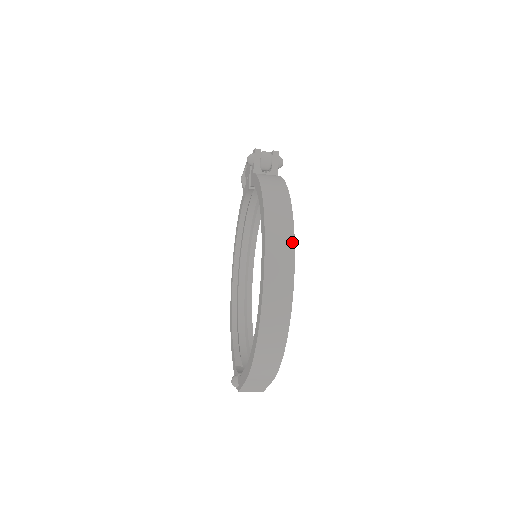
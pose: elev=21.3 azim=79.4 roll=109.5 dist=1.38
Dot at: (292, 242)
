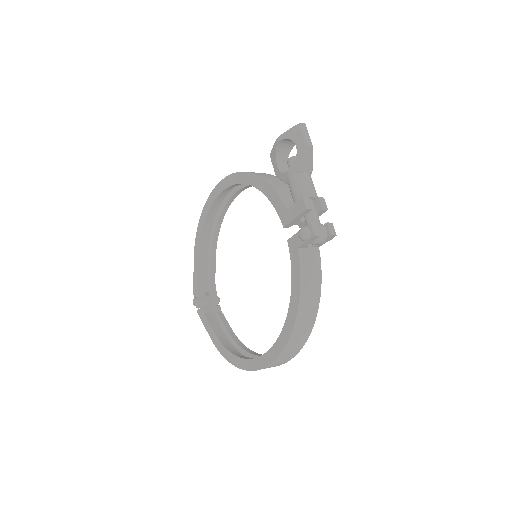
Dot at: (296, 353)
